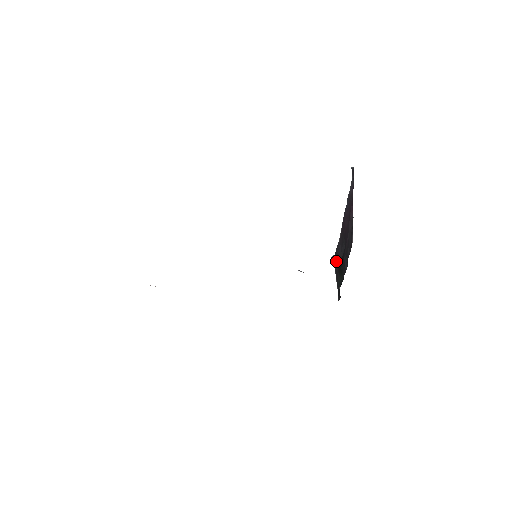
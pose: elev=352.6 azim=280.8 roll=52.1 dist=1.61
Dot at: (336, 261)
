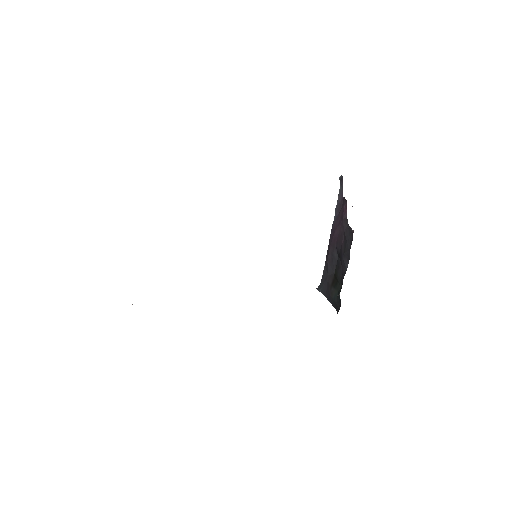
Dot at: (325, 284)
